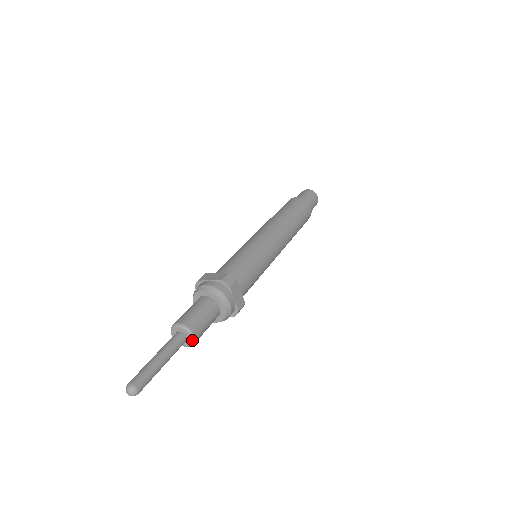
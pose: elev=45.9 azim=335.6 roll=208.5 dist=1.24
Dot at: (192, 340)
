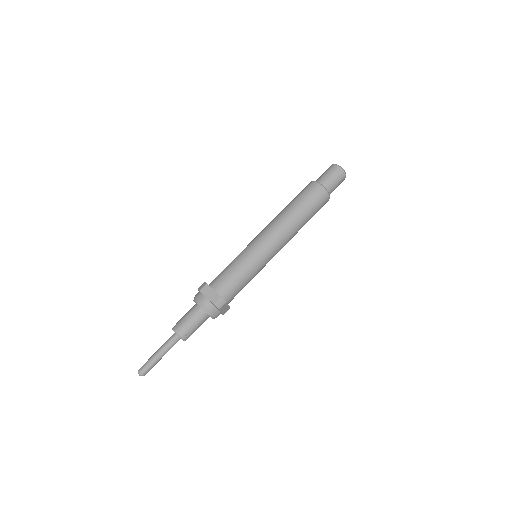
Dot at: occluded
